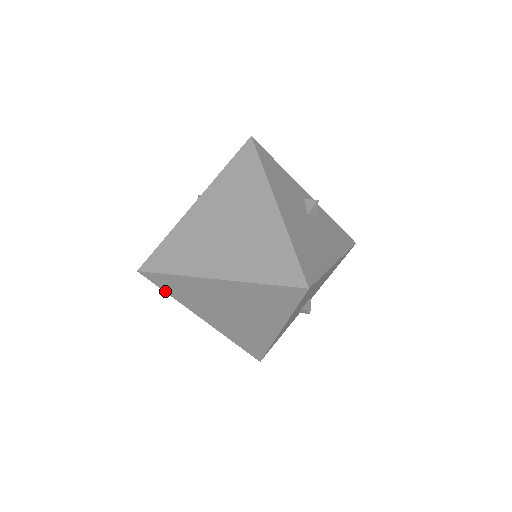
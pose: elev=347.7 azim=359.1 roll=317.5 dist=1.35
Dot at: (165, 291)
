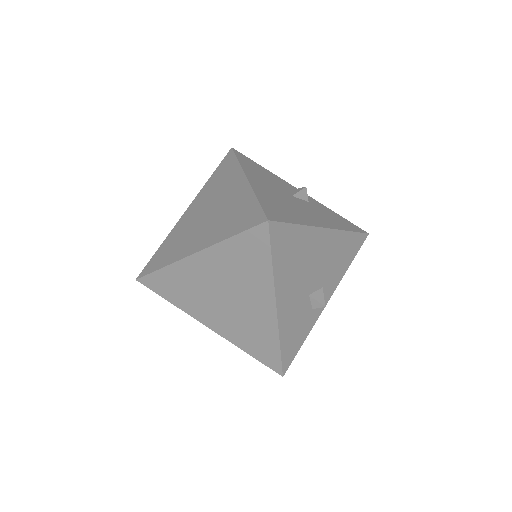
Dot at: (165, 298)
